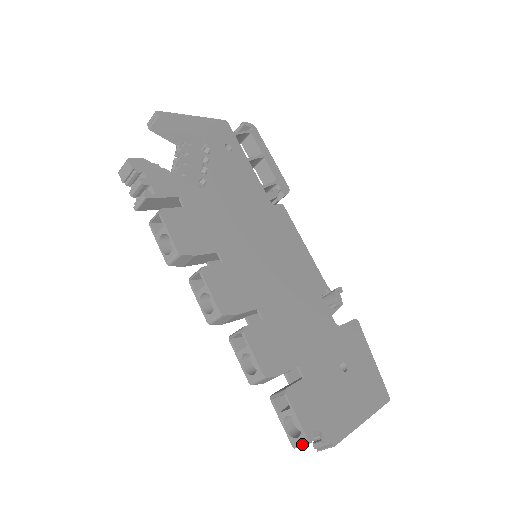
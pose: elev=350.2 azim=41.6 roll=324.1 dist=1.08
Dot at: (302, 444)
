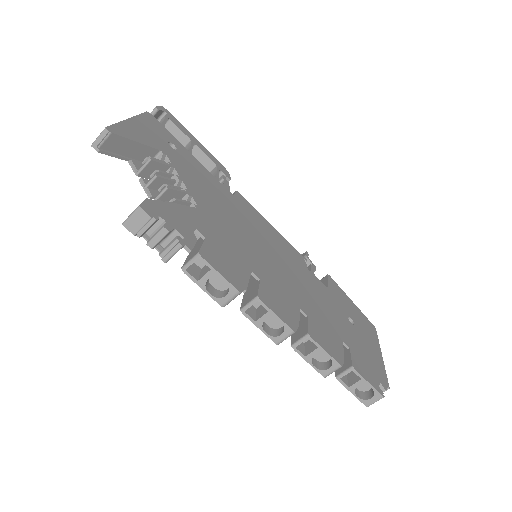
Dot at: (376, 401)
